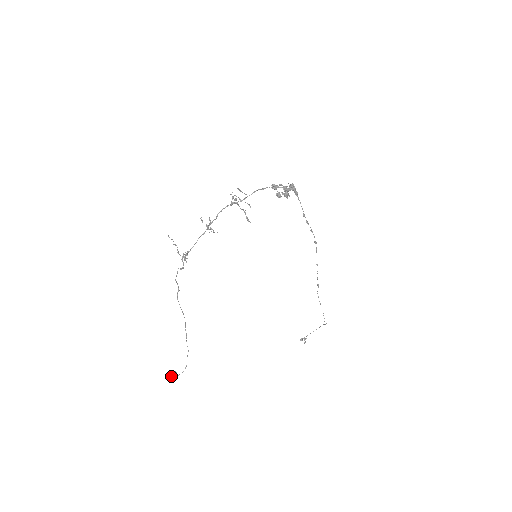
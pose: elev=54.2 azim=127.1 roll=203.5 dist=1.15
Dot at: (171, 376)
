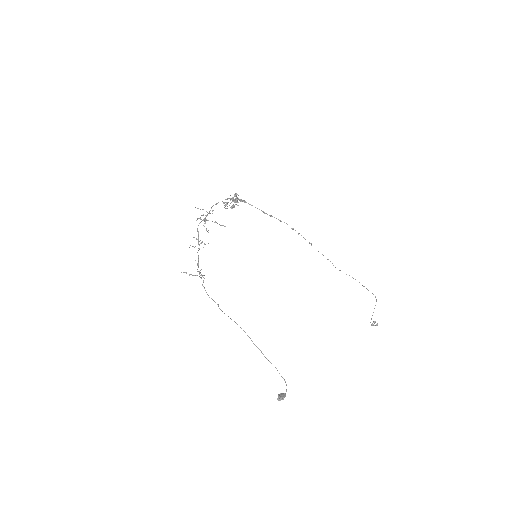
Dot at: (279, 397)
